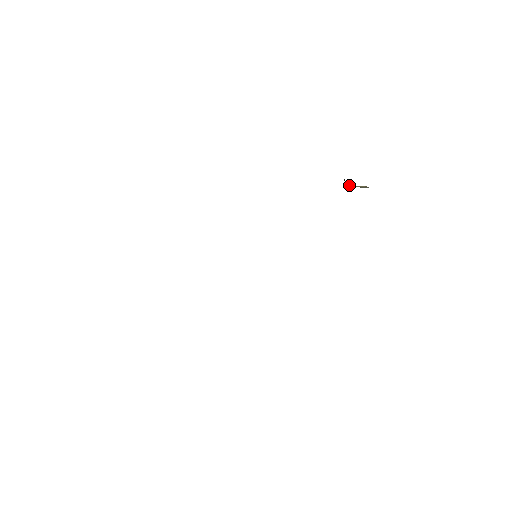
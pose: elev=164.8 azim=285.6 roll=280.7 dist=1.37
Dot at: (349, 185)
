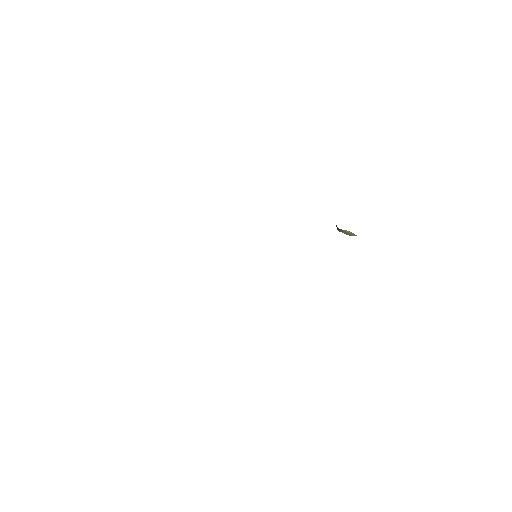
Dot at: (339, 229)
